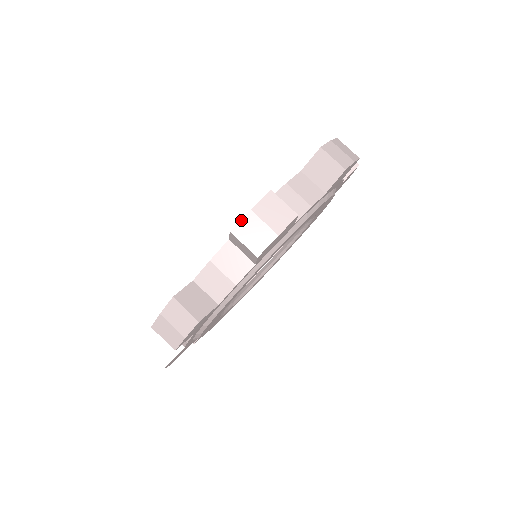
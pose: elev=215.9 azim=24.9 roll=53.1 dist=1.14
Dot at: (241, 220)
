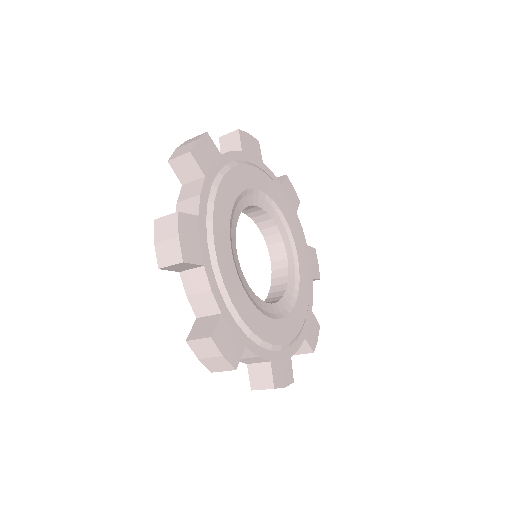
Dot at: occluded
